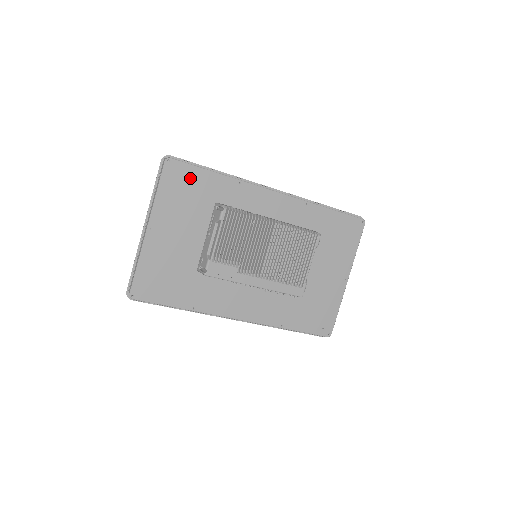
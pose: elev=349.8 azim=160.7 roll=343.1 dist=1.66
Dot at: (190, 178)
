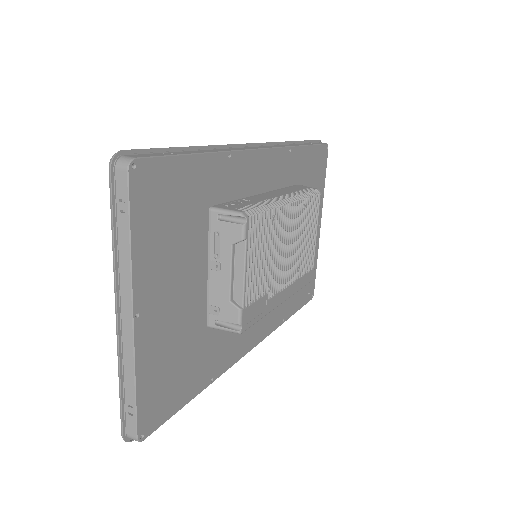
Dot at: (171, 184)
